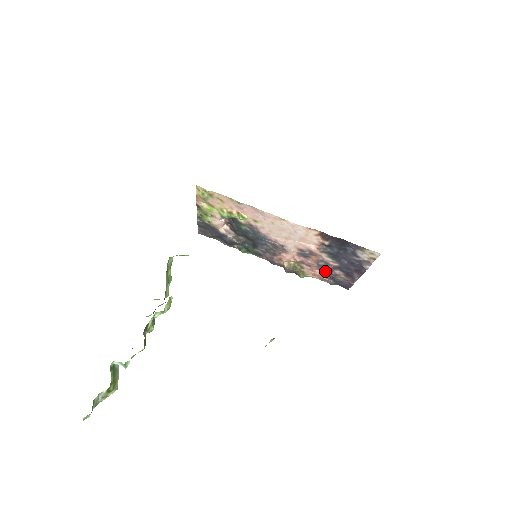
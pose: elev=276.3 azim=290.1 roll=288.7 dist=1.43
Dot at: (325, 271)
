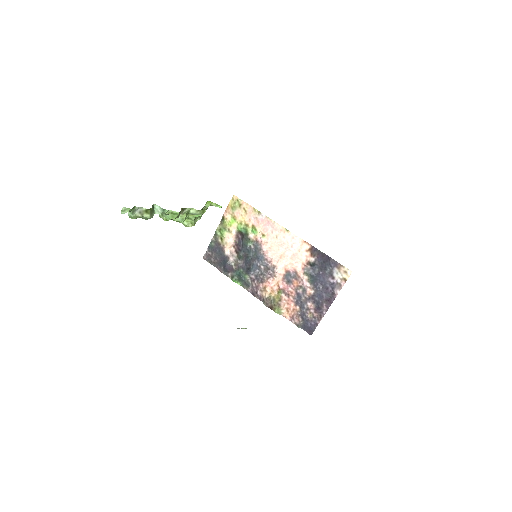
Dot at: (299, 303)
